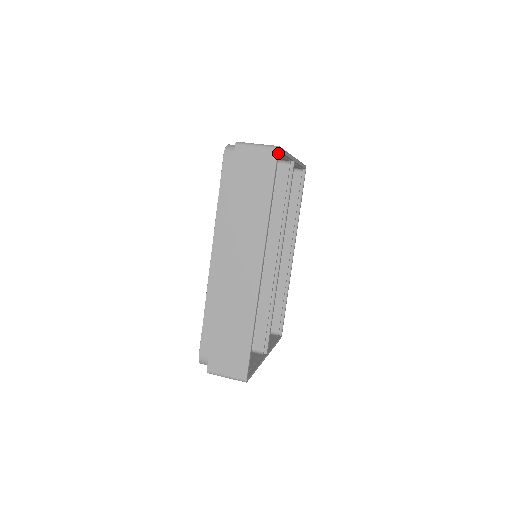
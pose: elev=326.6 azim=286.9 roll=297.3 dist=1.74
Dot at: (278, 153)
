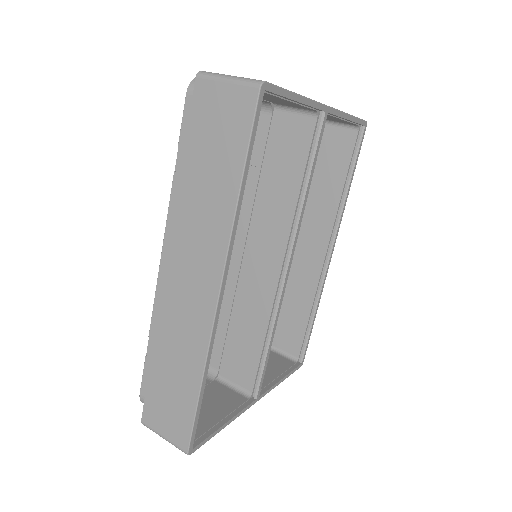
Dot at: (261, 94)
